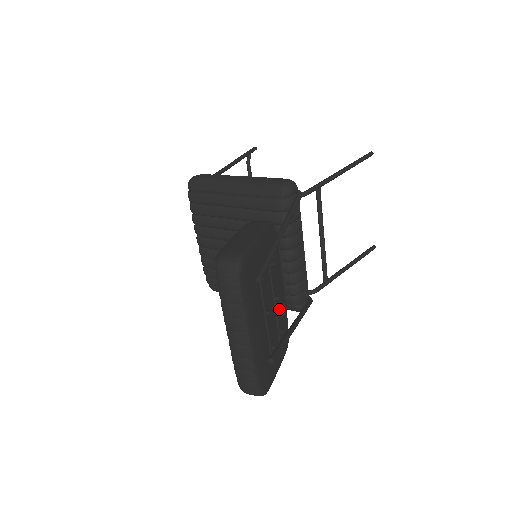
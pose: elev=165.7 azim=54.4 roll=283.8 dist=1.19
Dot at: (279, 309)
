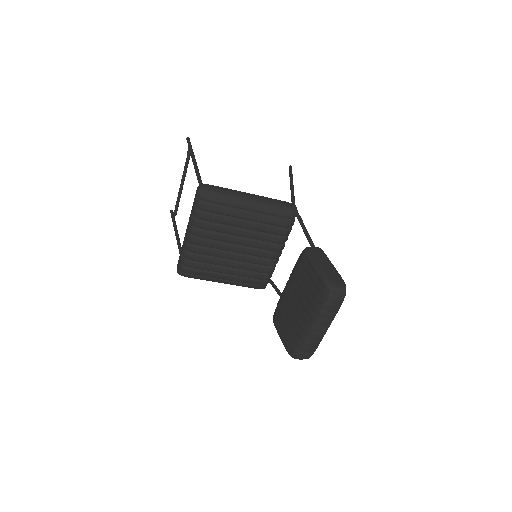
Dot at: occluded
